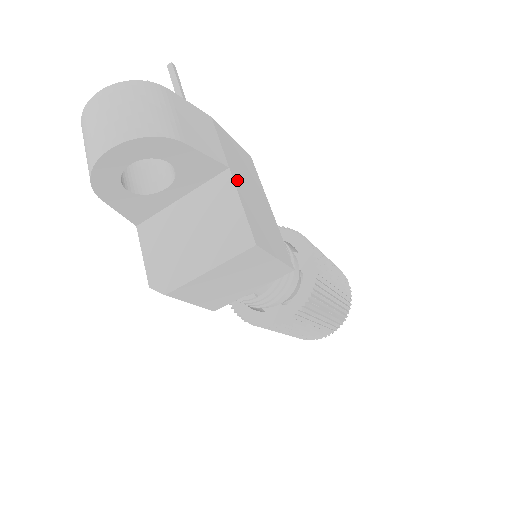
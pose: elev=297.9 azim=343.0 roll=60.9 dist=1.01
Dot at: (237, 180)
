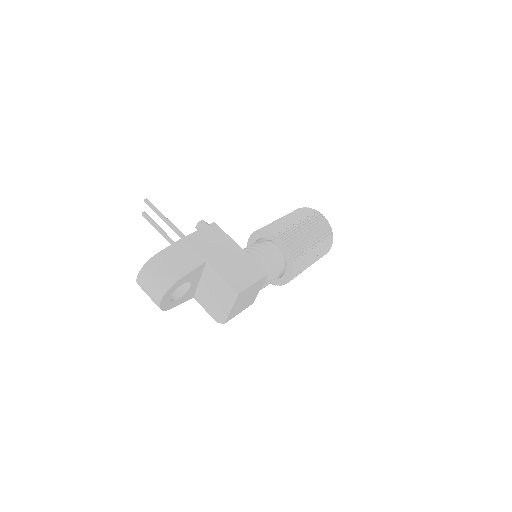
Dot at: (214, 263)
